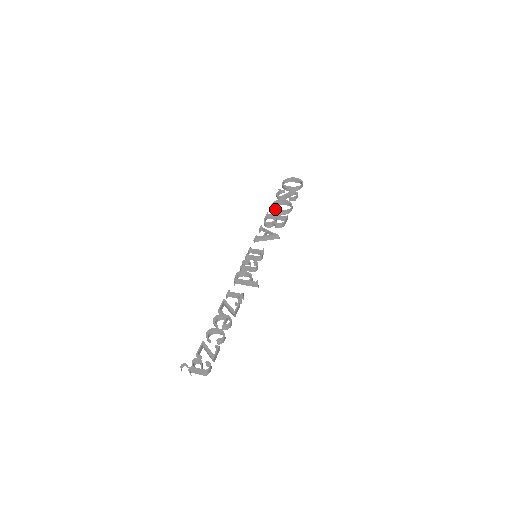
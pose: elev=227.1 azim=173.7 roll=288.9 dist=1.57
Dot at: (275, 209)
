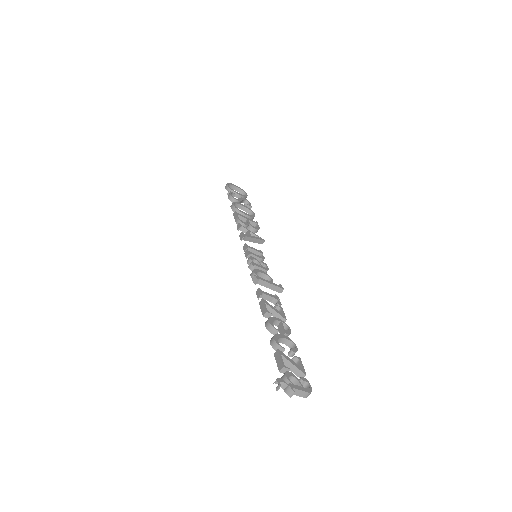
Dot at: occluded
